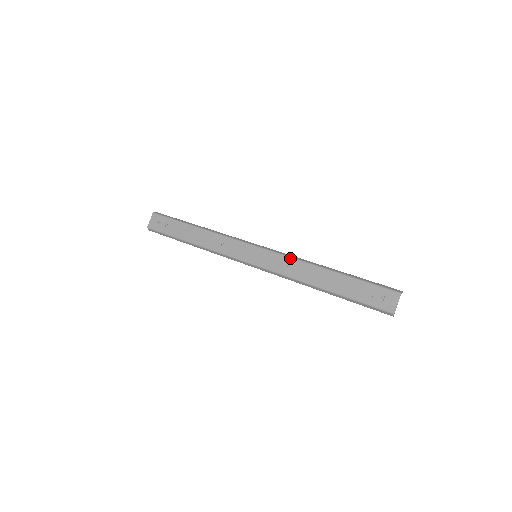
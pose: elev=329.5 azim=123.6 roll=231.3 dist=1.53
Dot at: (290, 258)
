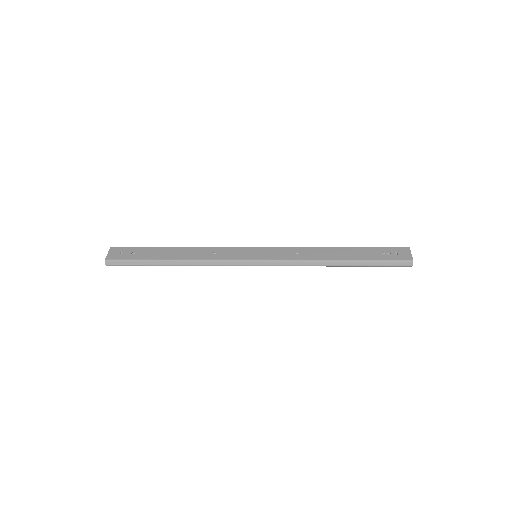
Dot at: (295, 247)
